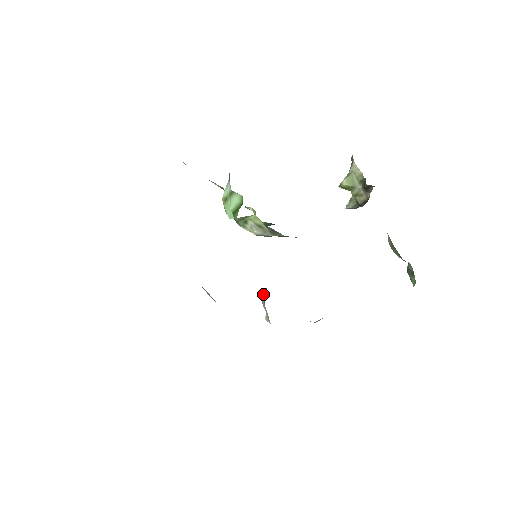
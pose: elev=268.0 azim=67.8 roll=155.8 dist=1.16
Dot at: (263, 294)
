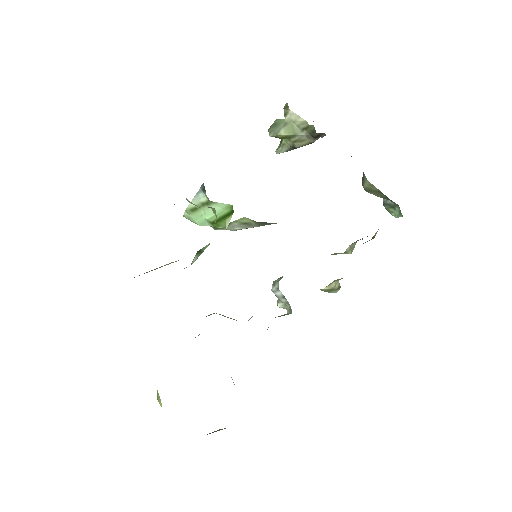
Dot at: (276, 288)
